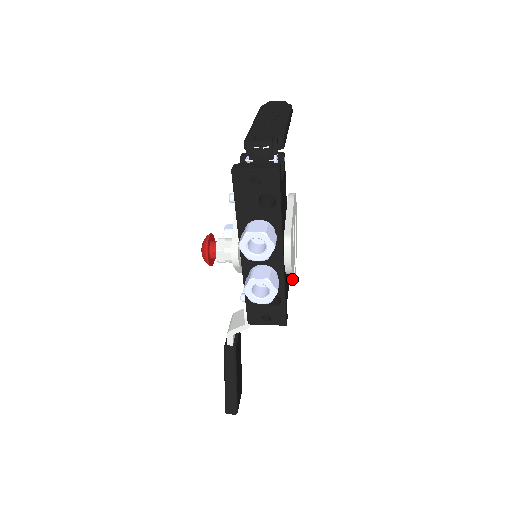
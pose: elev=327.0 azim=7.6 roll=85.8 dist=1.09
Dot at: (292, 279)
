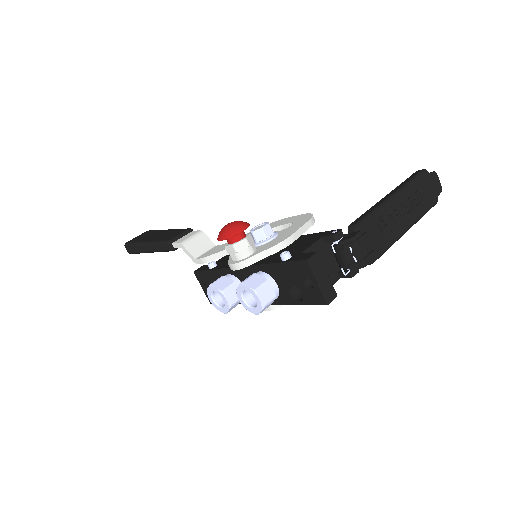
Dot at: occluded
